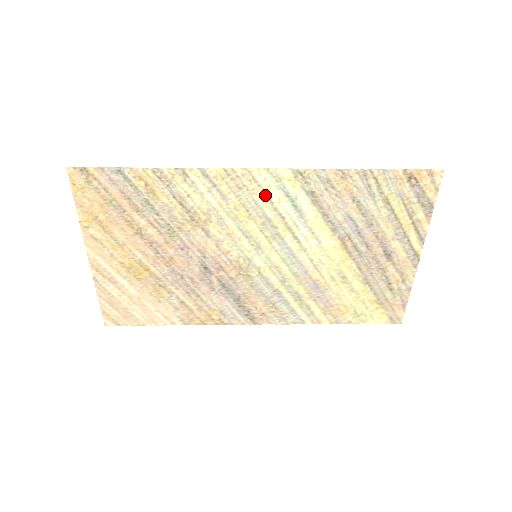
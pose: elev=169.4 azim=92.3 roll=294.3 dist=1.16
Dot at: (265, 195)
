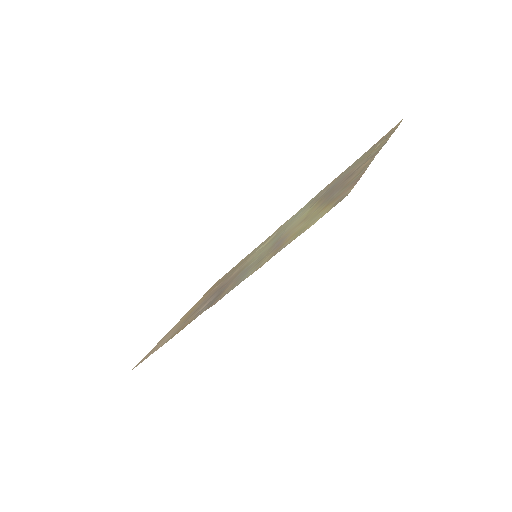
Dot at: (286, 223)
